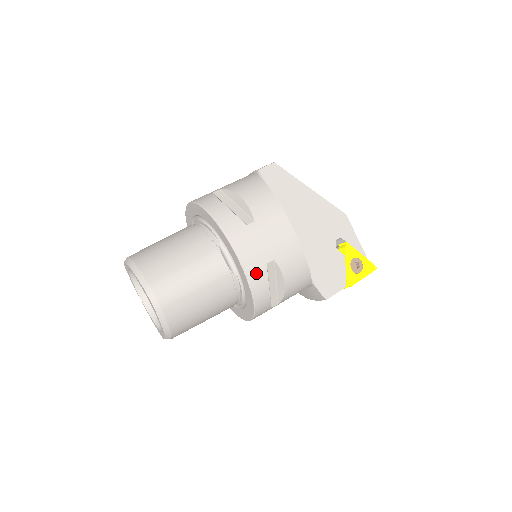
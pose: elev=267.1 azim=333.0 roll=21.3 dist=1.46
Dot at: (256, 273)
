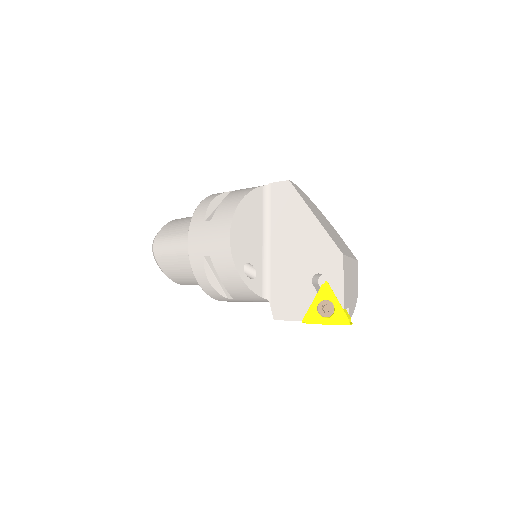
Dot at: (196, 259)
